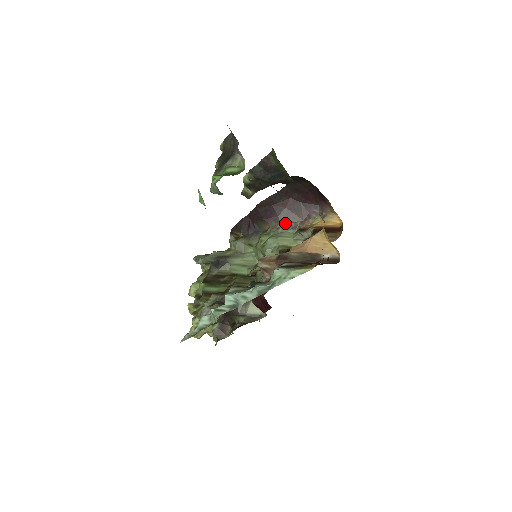
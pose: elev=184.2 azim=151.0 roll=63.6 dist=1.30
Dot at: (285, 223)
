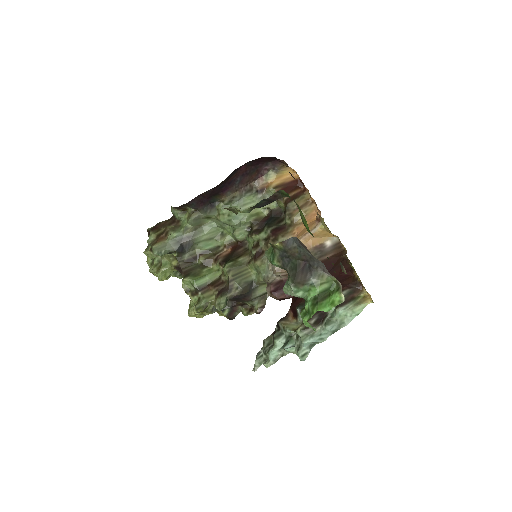
Dot at: (241, 189)
